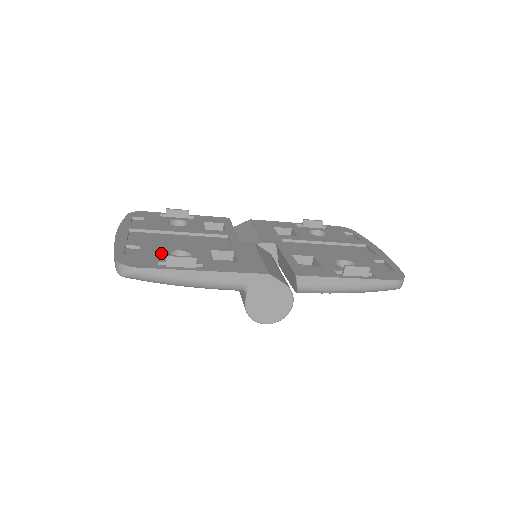
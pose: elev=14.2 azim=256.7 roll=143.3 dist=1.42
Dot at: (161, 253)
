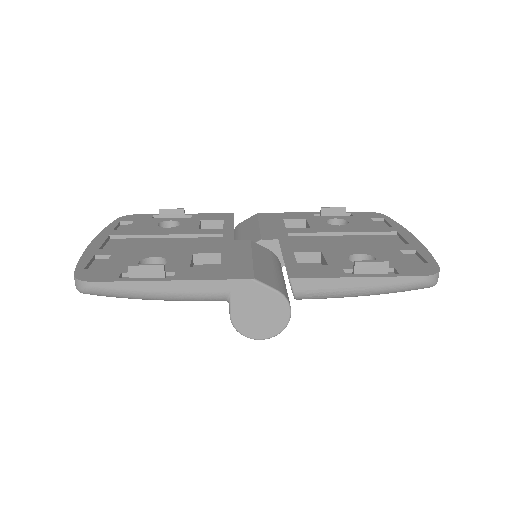
Dot at: (130, 262)
